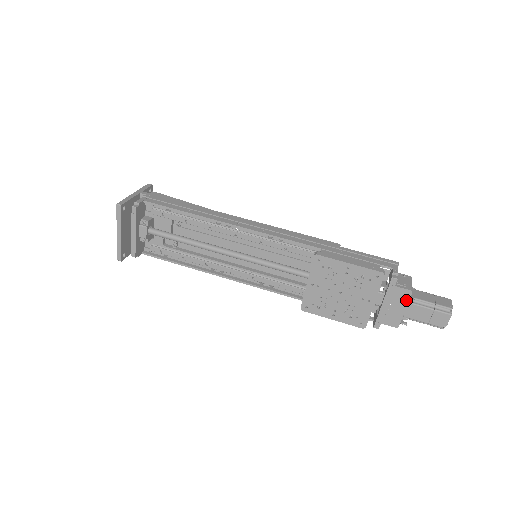
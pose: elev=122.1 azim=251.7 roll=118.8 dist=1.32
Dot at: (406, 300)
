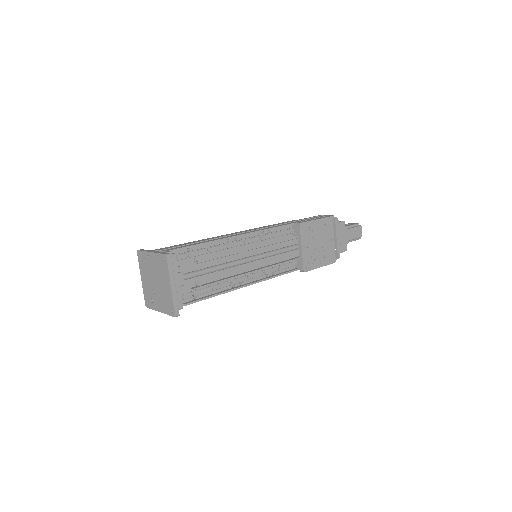
Dot at: (344, 229)
